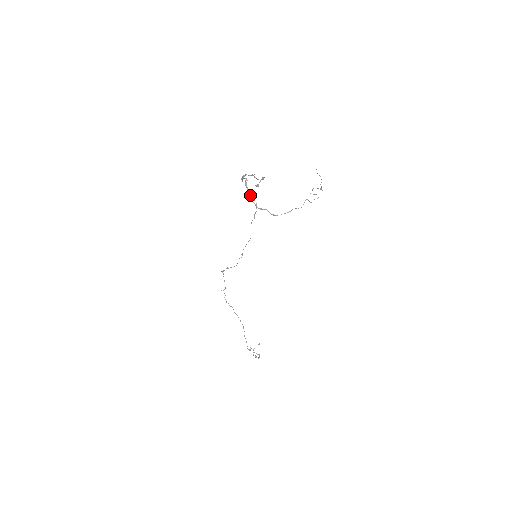
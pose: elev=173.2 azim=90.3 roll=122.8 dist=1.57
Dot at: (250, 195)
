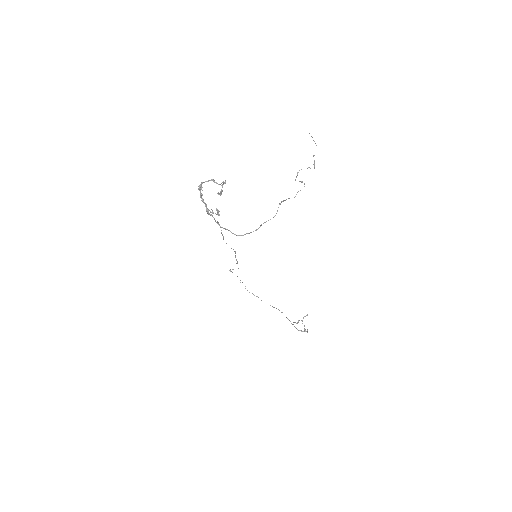
Dot at: (210, 211)
